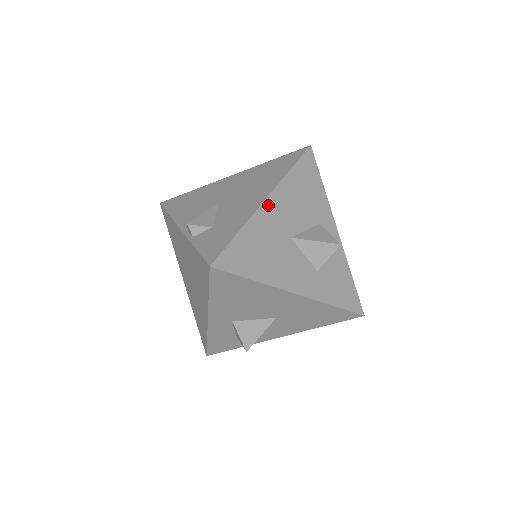
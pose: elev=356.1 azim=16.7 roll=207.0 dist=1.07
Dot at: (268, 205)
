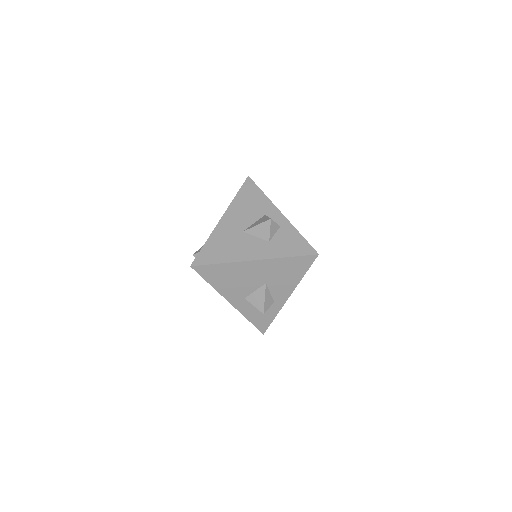
Dot at: (223, 221)
